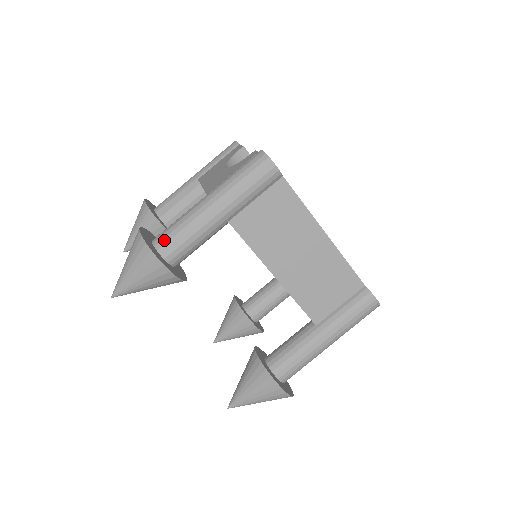
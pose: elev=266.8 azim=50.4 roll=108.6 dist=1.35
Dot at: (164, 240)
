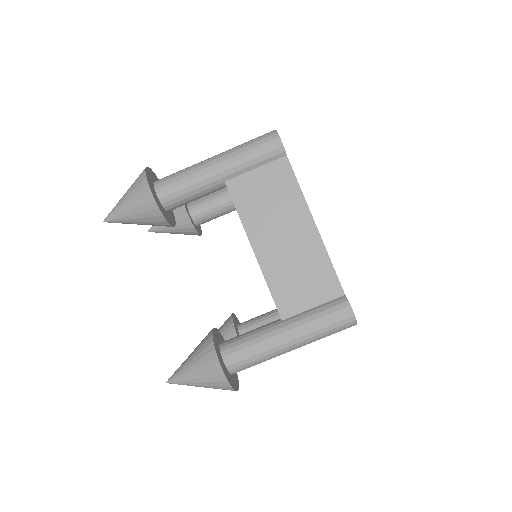
Dot at: (164, 179)
